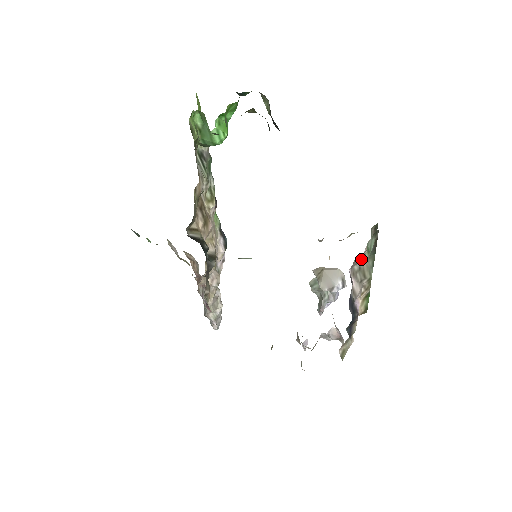
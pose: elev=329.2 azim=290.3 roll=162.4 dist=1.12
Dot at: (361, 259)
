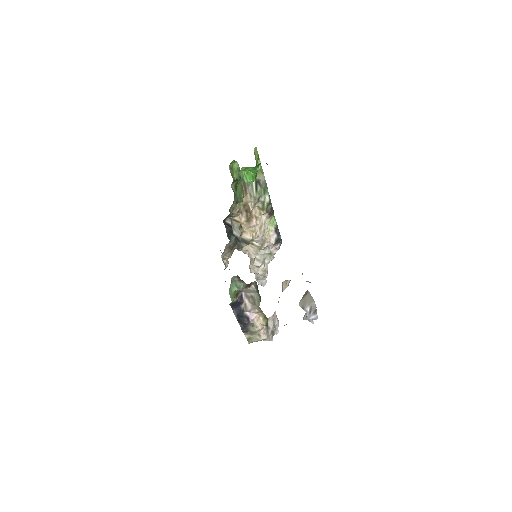
Dot at: (251, 292)
